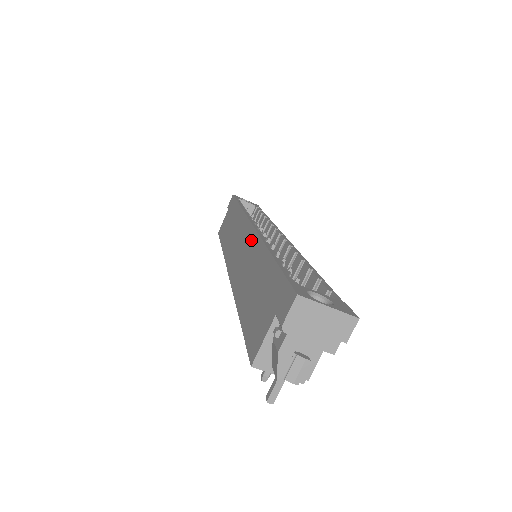
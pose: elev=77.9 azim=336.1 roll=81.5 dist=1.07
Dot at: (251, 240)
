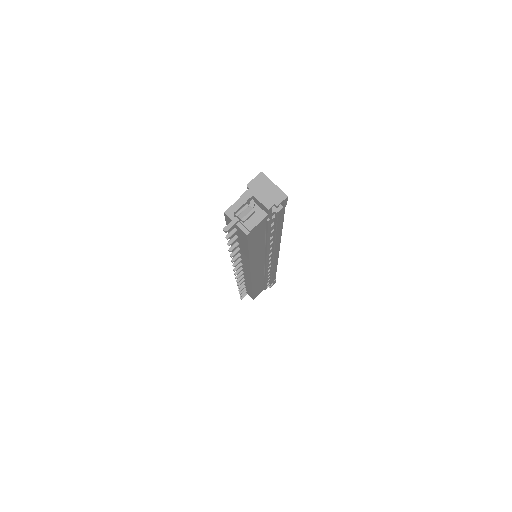
Dot at: occluded
